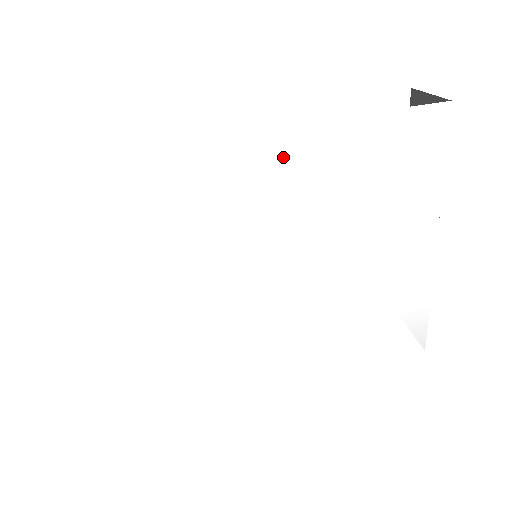
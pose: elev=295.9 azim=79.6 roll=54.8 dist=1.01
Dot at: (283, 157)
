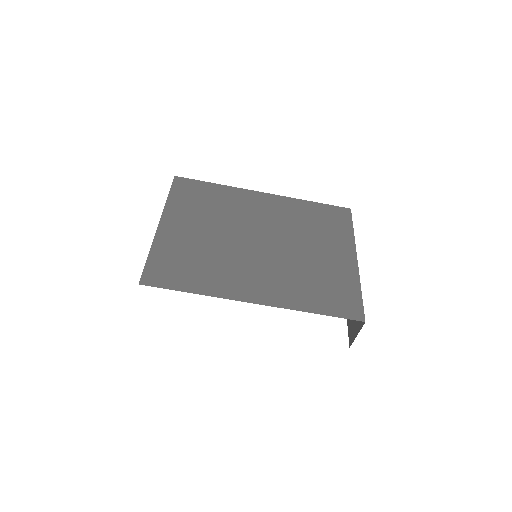
Dot at: occluded
